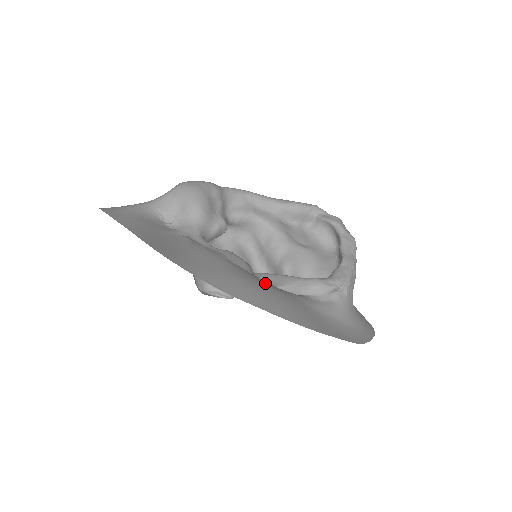
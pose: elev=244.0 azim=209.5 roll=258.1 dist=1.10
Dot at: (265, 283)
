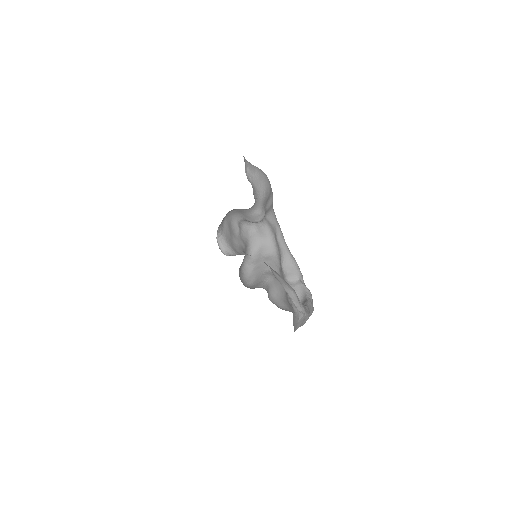
Dot at: occluded
